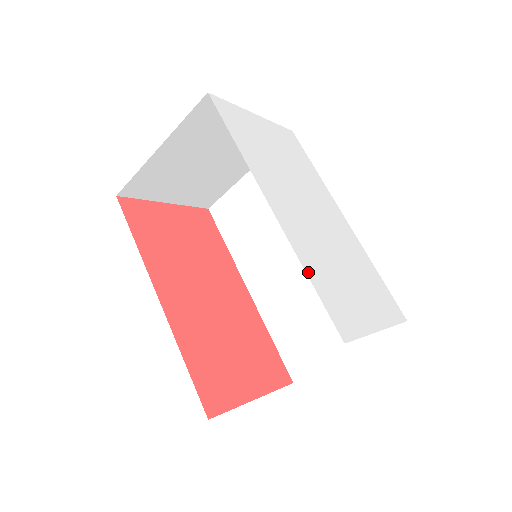
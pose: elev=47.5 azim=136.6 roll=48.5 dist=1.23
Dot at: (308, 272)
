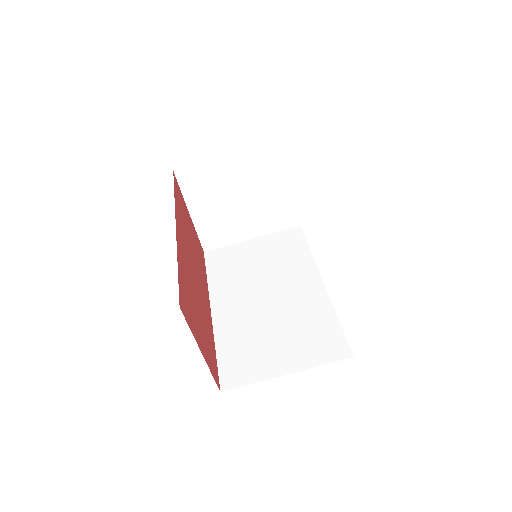
Dot at: occluded
